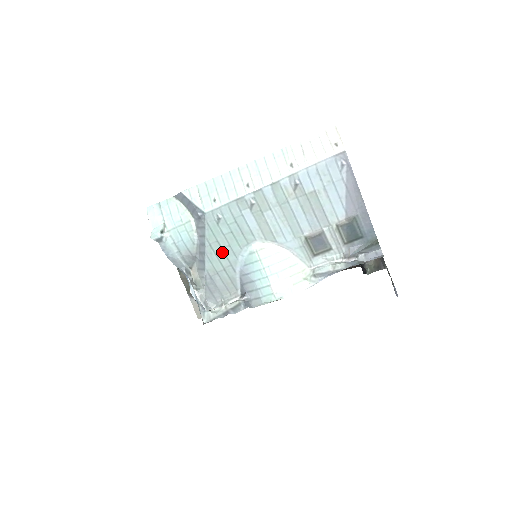
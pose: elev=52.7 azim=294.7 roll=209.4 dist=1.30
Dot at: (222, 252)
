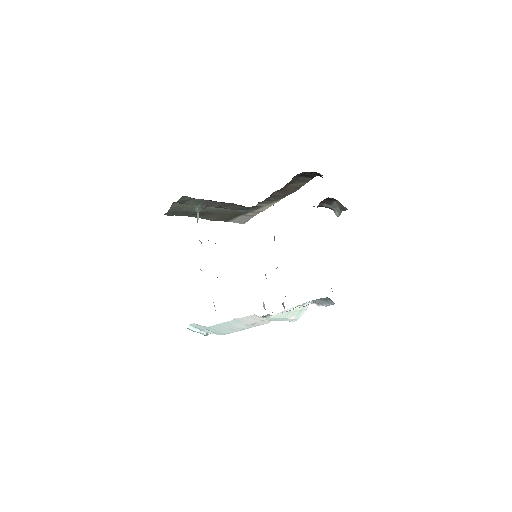
Dot at: occluded
